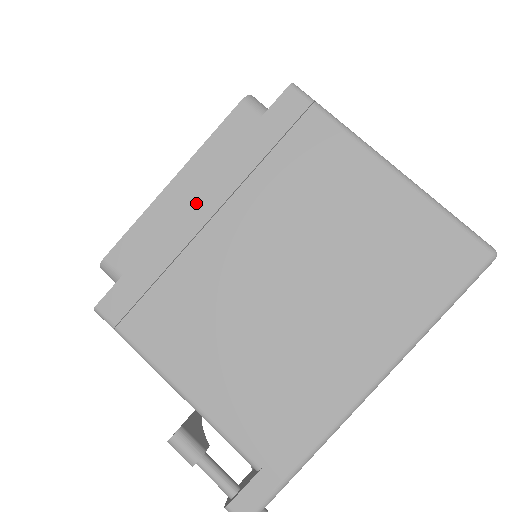
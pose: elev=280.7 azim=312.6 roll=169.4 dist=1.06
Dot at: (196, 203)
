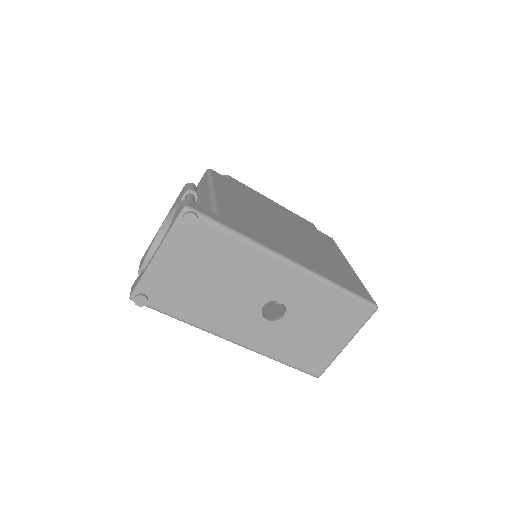
Dot at: (276, 207)
